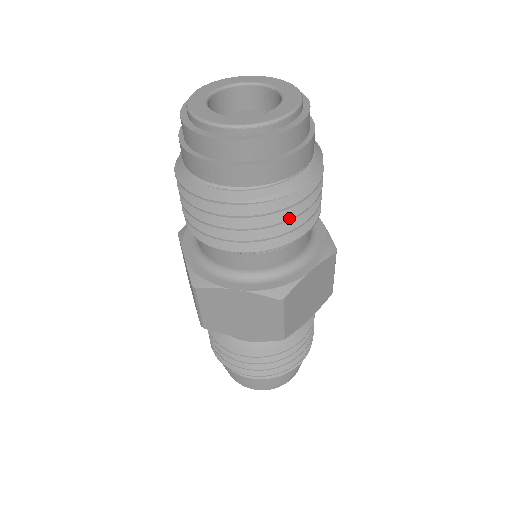
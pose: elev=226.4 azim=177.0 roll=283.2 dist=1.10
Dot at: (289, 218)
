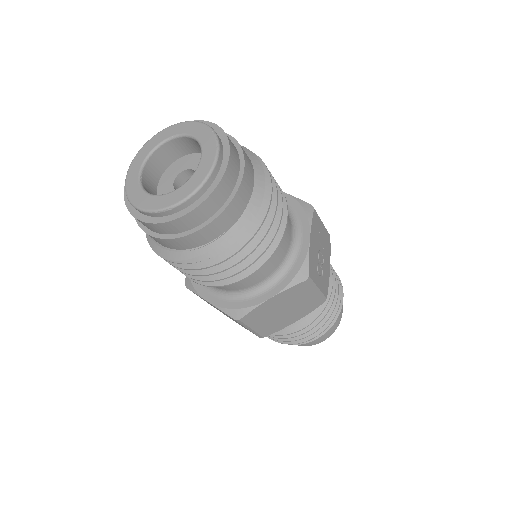
Dot at: (218, 271)
